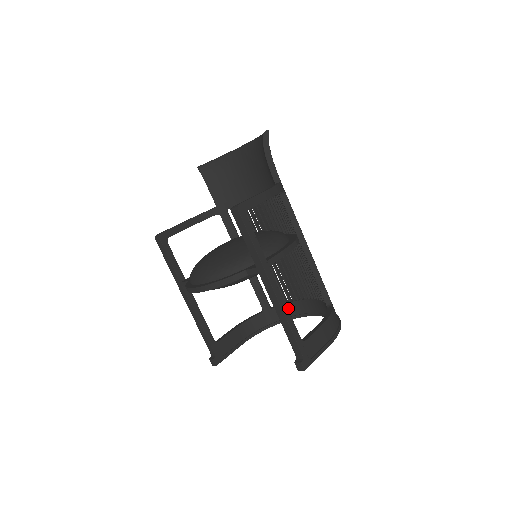
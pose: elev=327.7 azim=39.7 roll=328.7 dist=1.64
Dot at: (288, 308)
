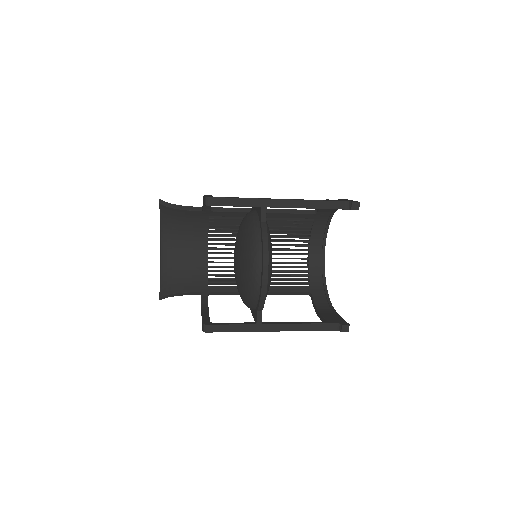
Dot at: (314, 271)
